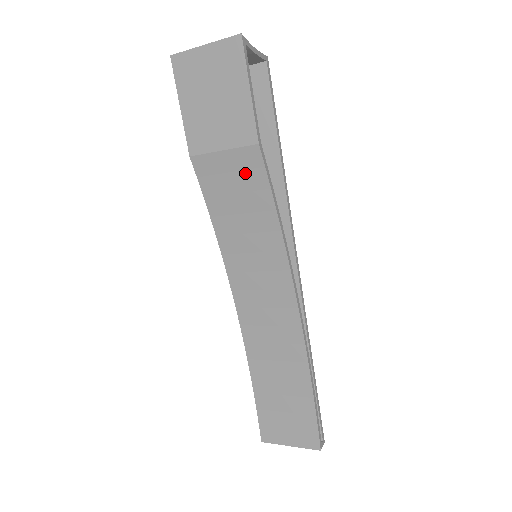
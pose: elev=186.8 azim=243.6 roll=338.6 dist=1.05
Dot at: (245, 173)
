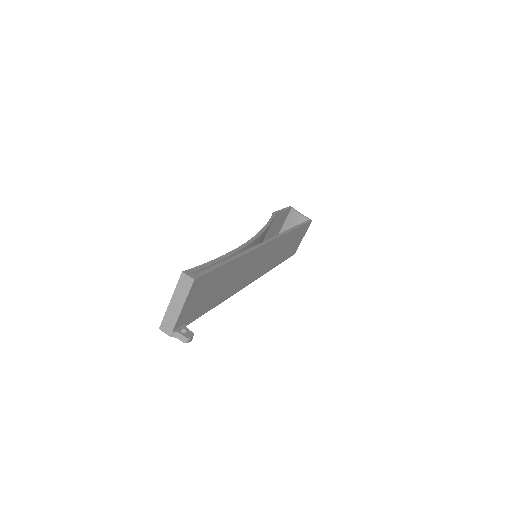
Dot at: occluded
